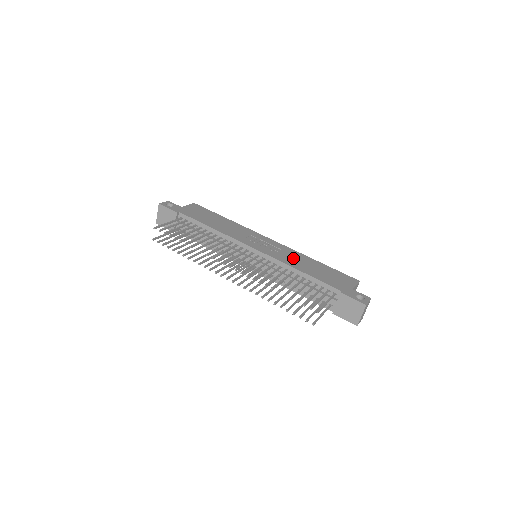
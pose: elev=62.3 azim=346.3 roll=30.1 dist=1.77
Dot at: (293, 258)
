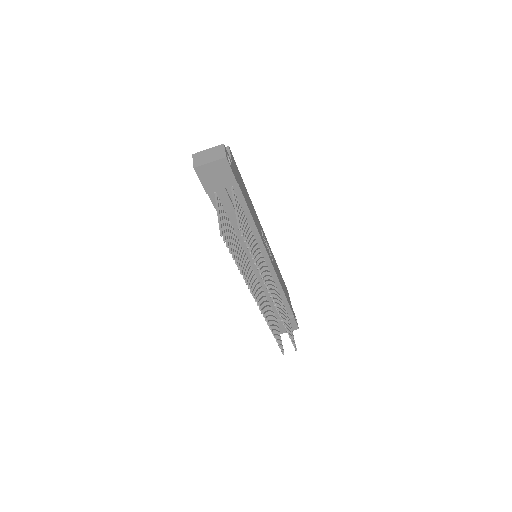
Dot at: occluded
